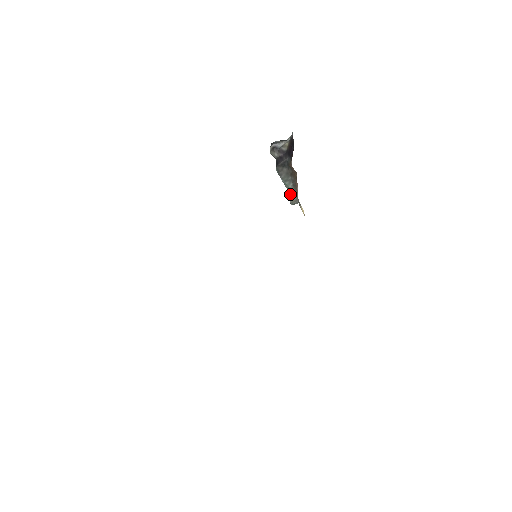
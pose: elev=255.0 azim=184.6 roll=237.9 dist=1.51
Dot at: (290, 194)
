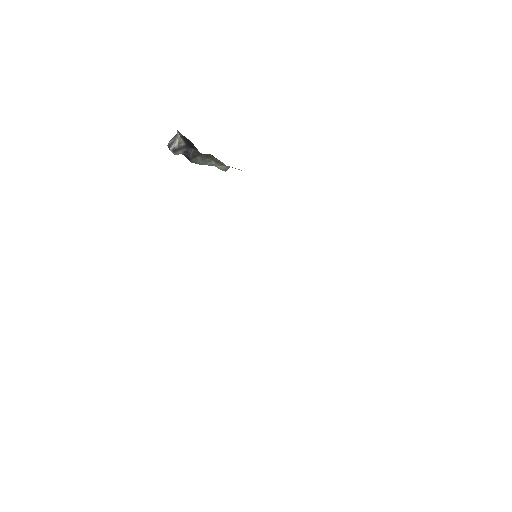
Dot at: (218, 167)
